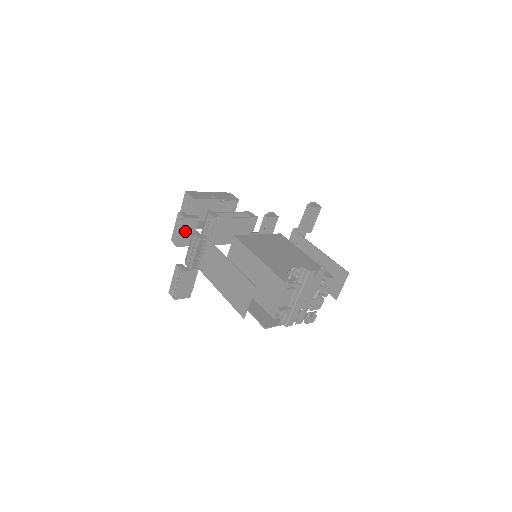
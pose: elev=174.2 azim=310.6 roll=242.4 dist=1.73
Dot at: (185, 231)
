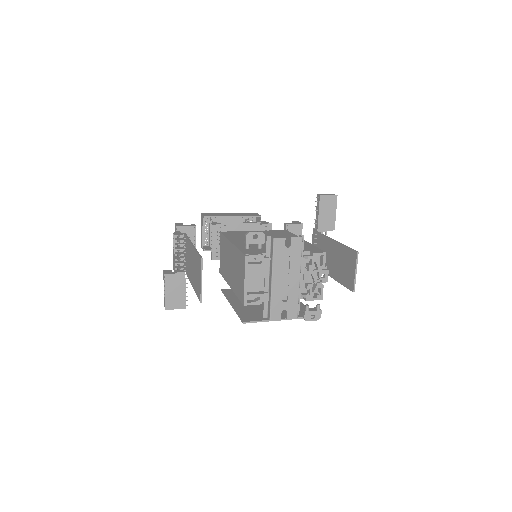
Dot at: occluded
